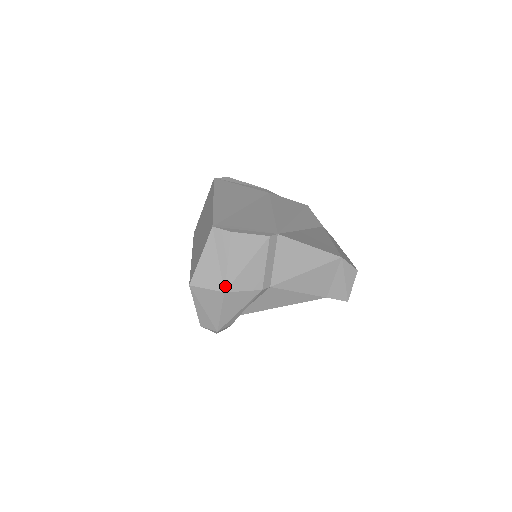
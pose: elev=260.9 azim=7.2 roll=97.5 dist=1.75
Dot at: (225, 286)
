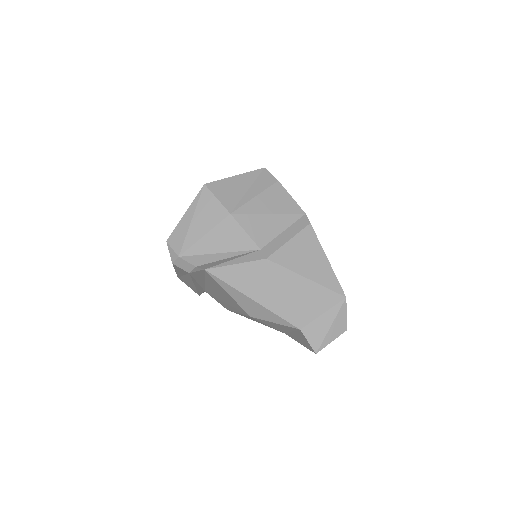
Dot at: (236, 210)
